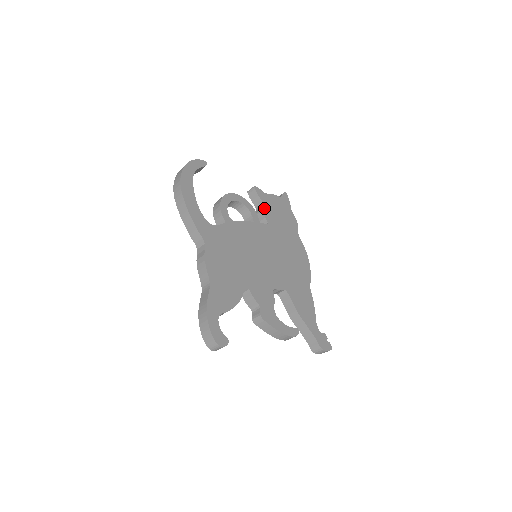
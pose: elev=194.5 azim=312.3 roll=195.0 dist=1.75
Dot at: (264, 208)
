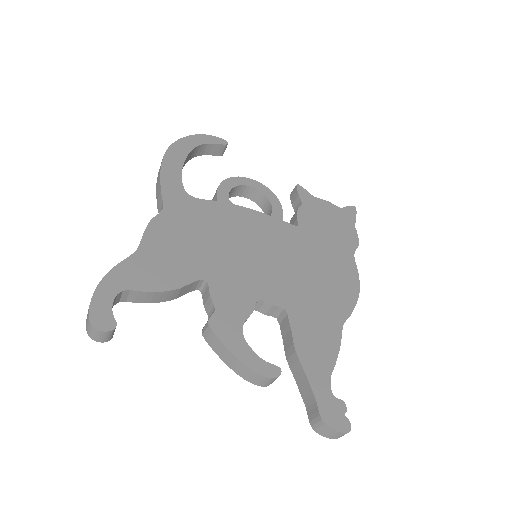
Dot at: (301, 209)
